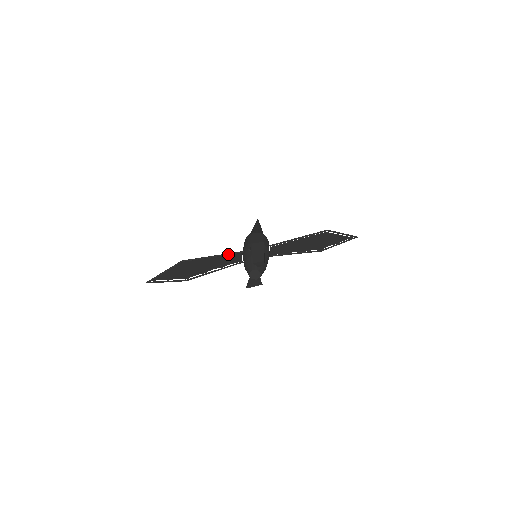
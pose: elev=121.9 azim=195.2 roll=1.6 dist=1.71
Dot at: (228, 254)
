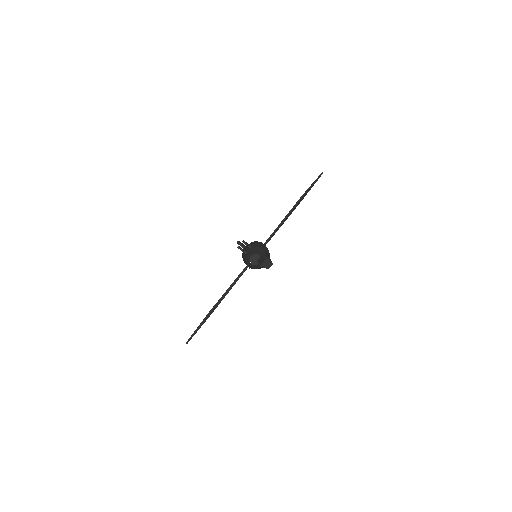
Dot at: occluded
